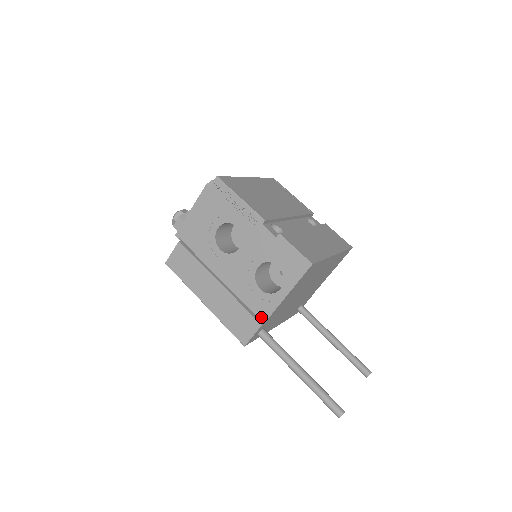
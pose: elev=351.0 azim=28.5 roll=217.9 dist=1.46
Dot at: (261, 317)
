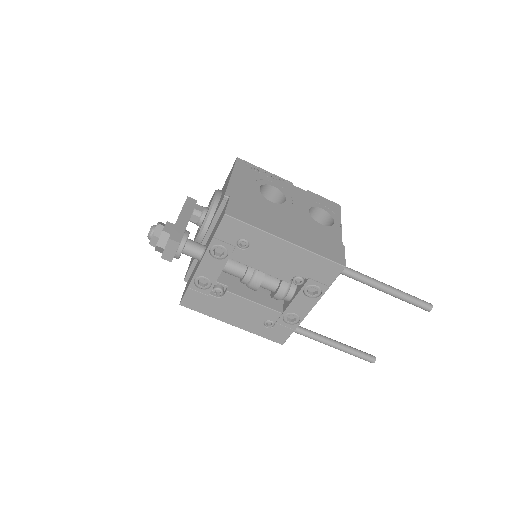
Dot at: (337, 243)
